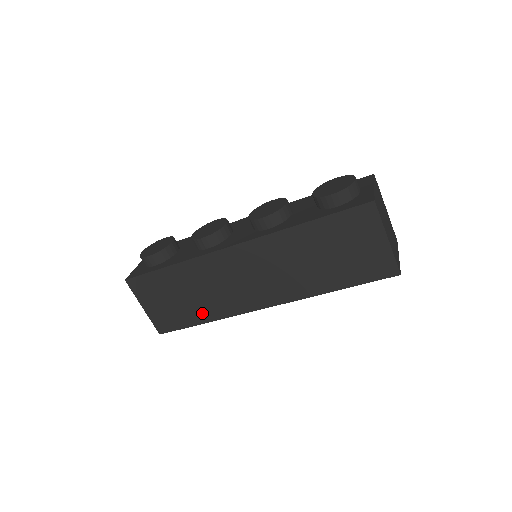
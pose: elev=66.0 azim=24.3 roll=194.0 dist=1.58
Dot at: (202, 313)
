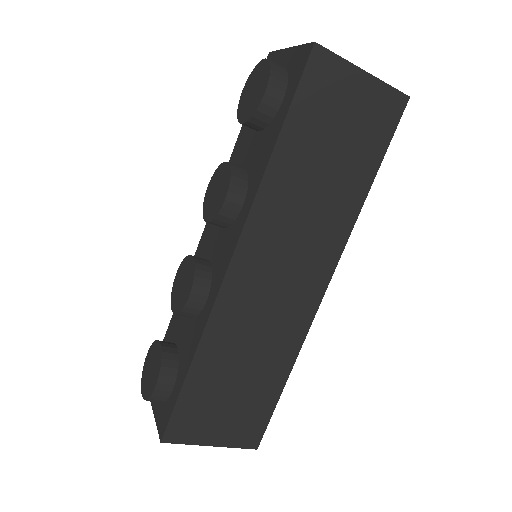
Dot at: (274, 373)
